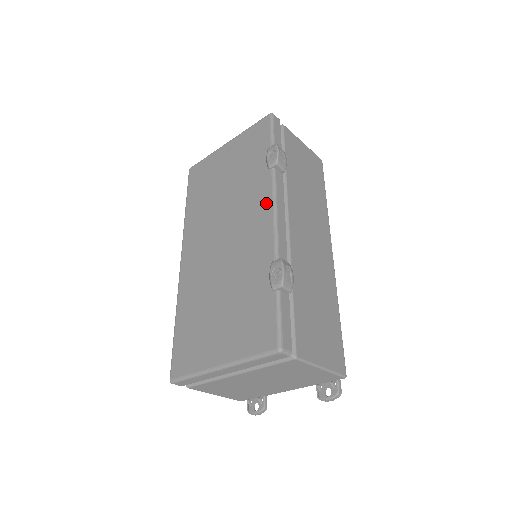
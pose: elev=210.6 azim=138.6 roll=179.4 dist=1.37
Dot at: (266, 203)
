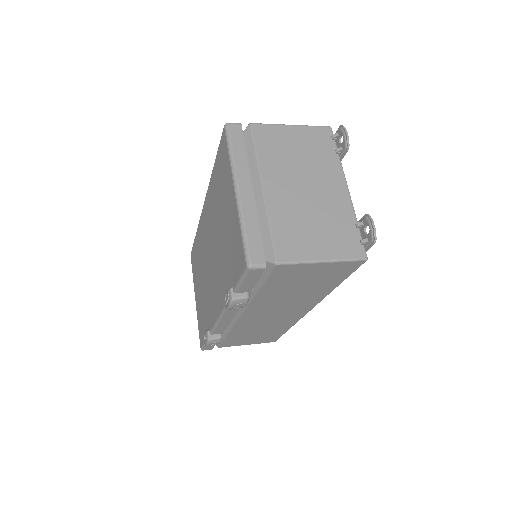
Dot at: (218, 306)
